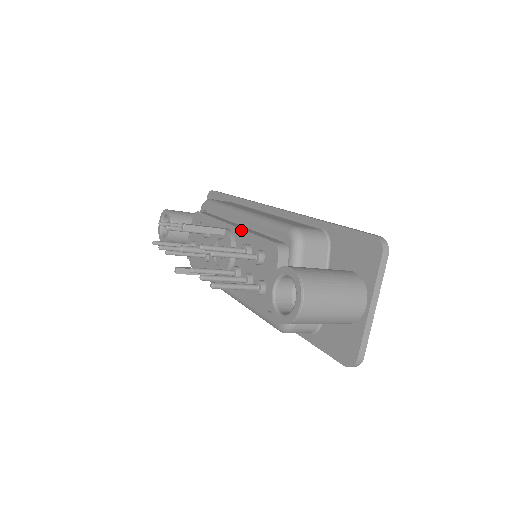
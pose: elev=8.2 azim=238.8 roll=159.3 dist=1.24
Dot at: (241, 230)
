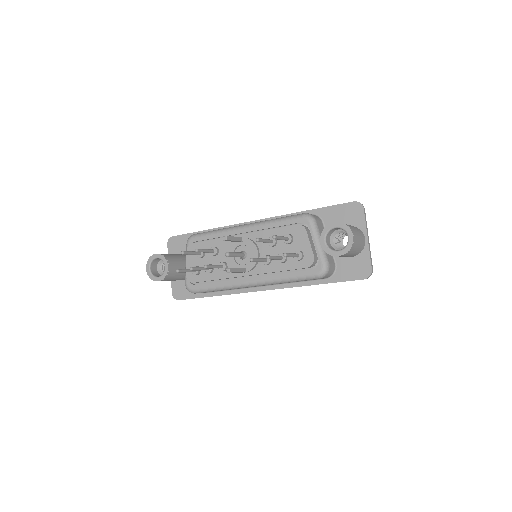
Dot at: (258, 232)
